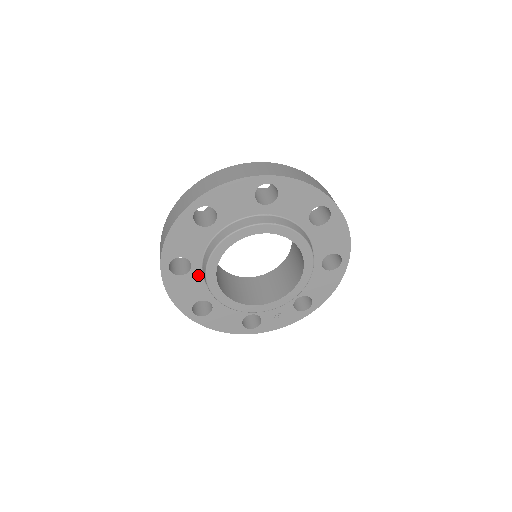
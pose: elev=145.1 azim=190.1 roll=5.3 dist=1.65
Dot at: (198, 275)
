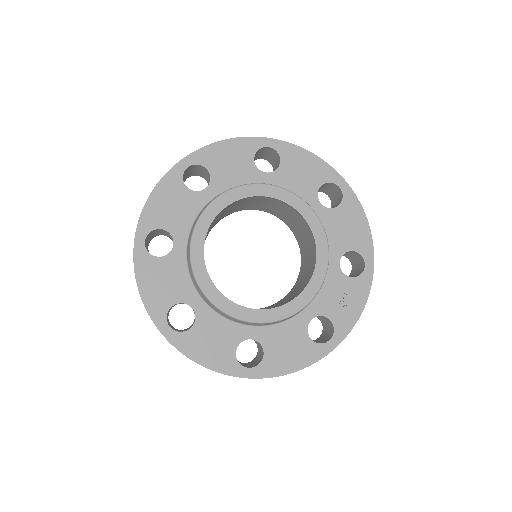
Dot at: (208, 314)
